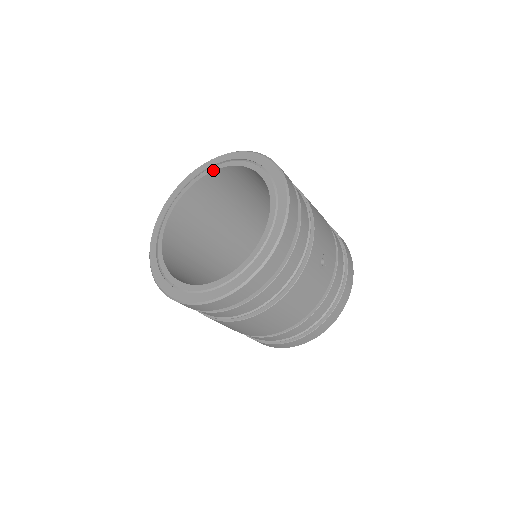
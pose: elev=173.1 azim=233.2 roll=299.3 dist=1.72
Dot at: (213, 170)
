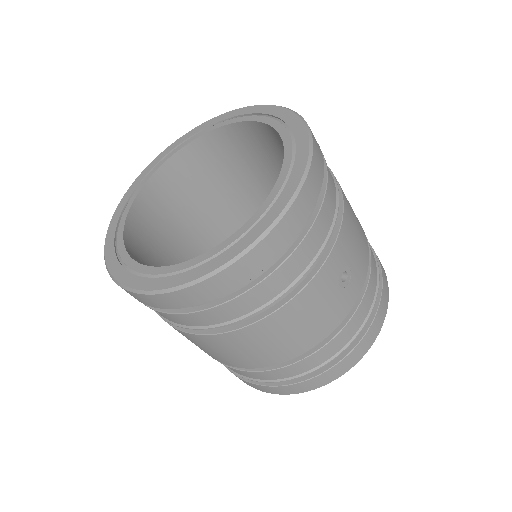
Dot at: (220, 126)
